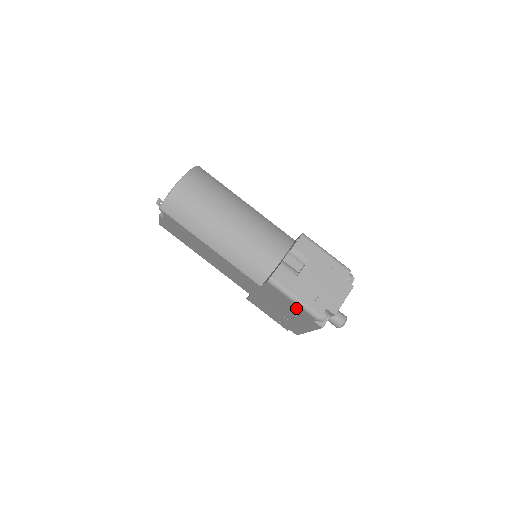
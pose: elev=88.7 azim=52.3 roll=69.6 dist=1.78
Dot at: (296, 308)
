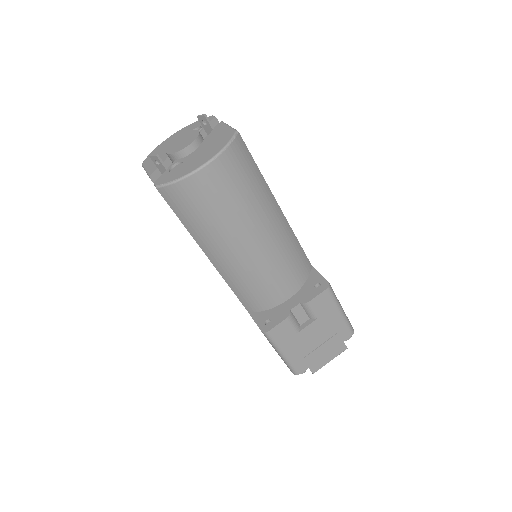
Dot at: occluded
